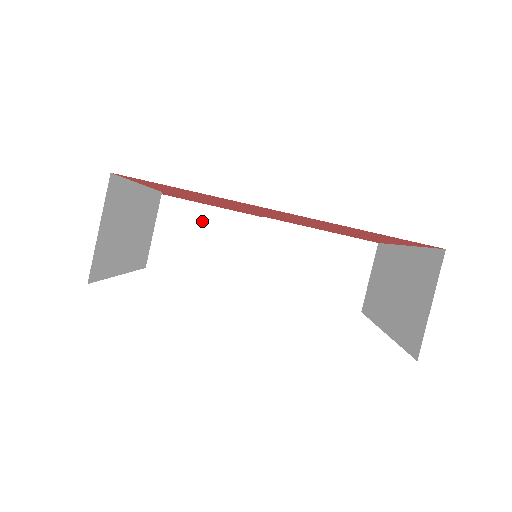
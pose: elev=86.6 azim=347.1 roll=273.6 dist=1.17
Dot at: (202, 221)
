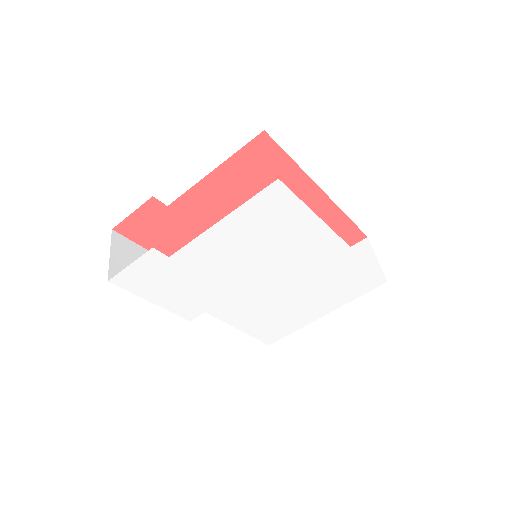
Dot at: occluded
